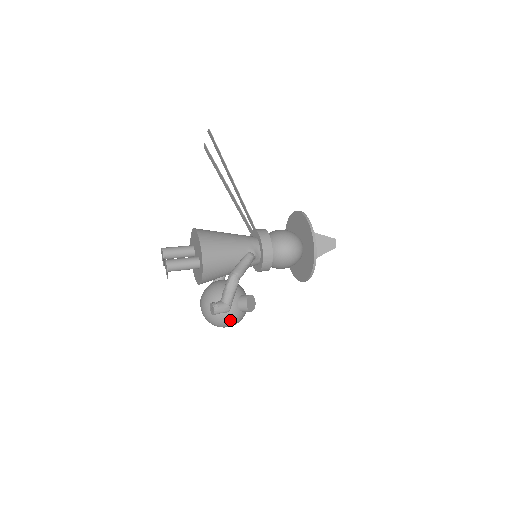
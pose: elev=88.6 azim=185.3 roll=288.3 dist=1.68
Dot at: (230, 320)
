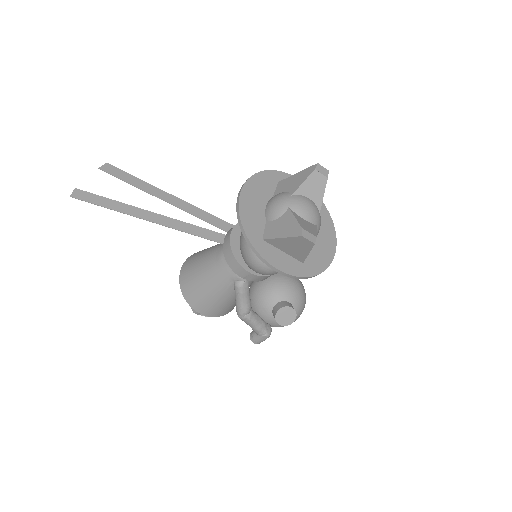
Dot at: occluded
